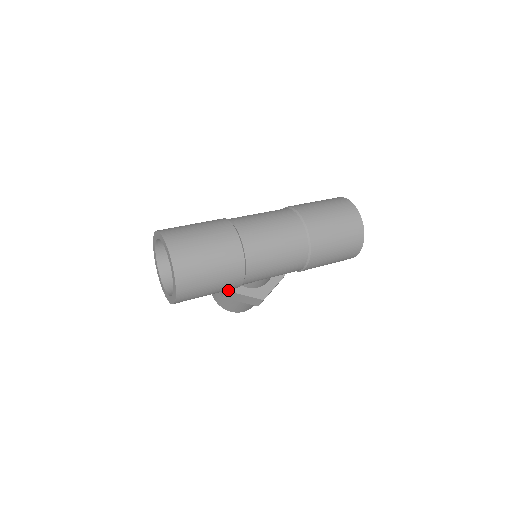
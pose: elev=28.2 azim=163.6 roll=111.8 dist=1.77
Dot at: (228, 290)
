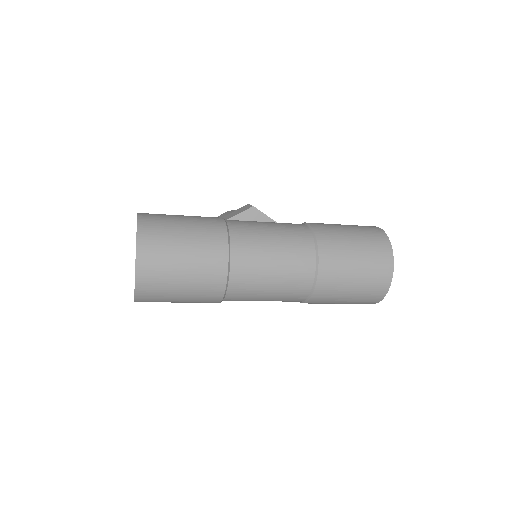
Dot at: occluded
